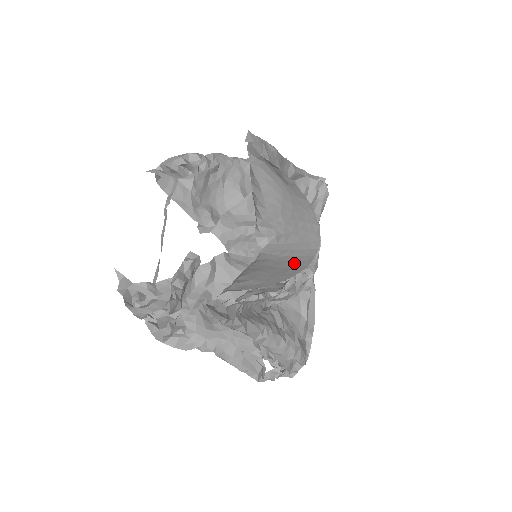
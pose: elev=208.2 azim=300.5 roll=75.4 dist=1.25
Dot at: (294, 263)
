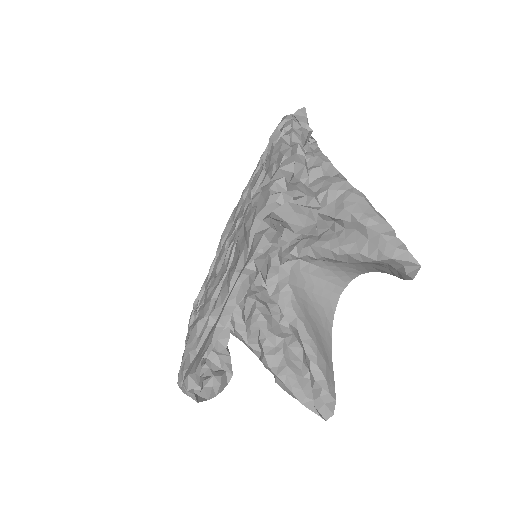
Dot at: (323, 308)
